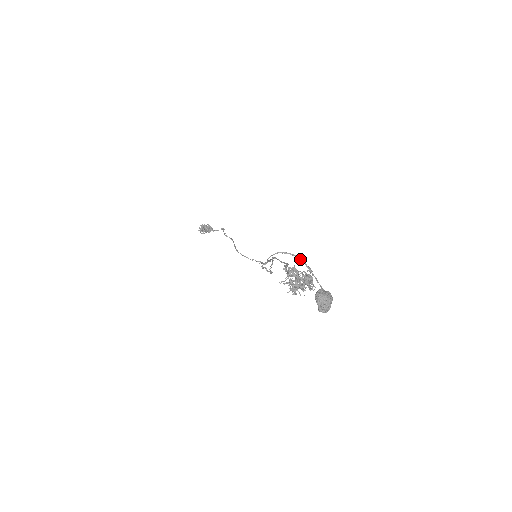
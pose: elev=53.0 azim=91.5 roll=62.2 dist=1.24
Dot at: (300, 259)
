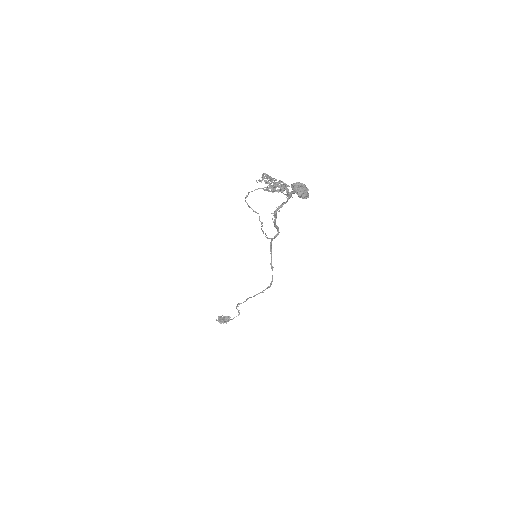
Dot at: occluded
